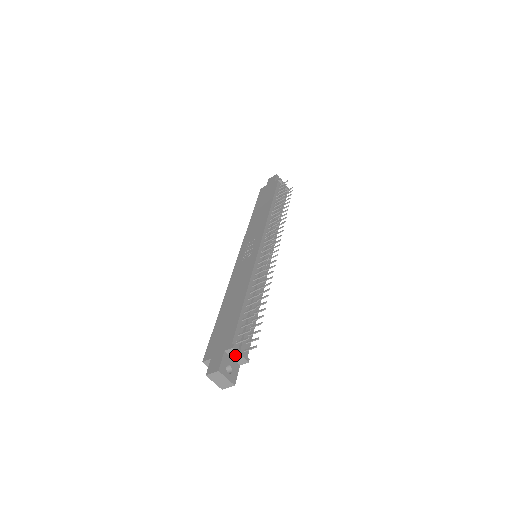
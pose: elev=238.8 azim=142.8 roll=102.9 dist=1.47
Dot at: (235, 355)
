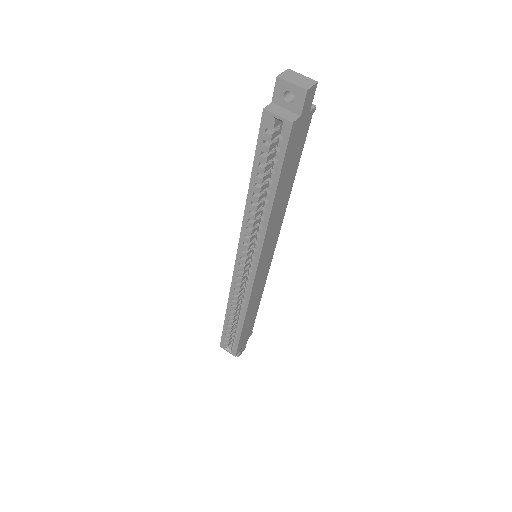
Dot at: occluded
